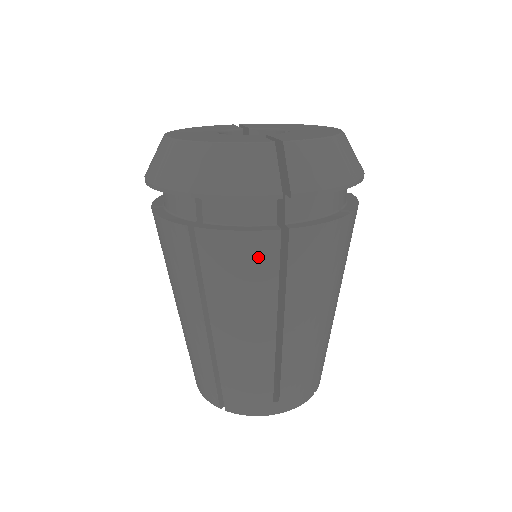
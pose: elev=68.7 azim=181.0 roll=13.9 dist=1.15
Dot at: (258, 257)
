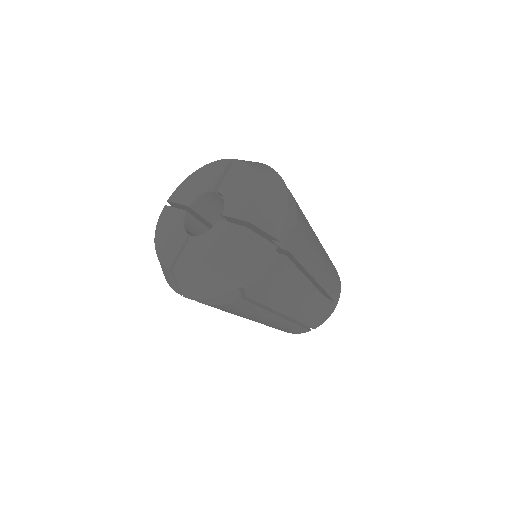
Dot at: (285, 275)
